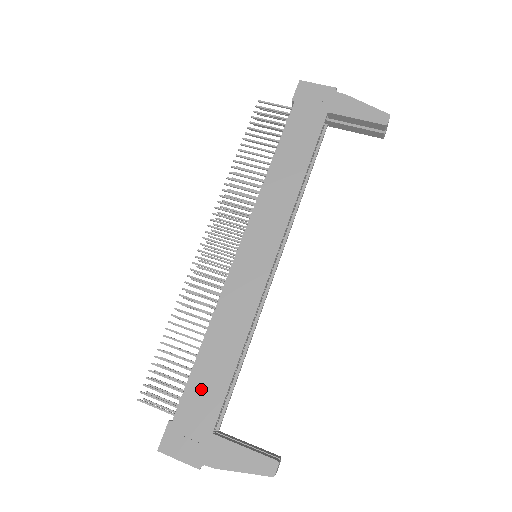
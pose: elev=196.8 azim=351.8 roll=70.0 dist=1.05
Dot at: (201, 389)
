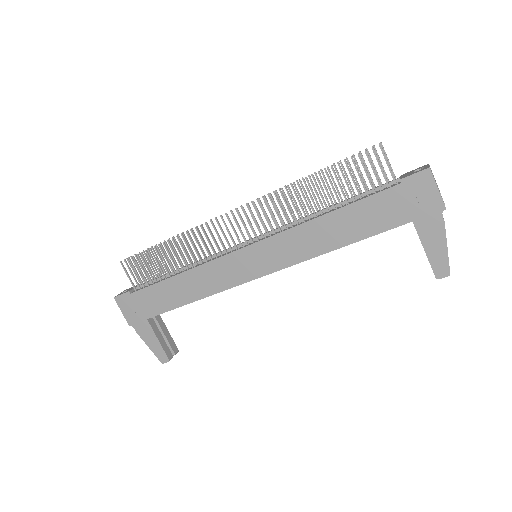
Dot at: (157, 295)
